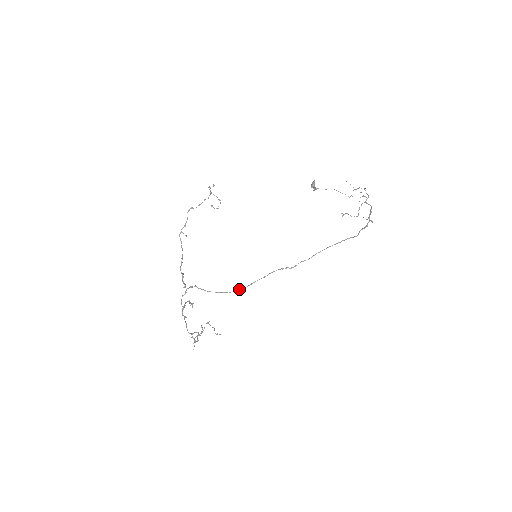
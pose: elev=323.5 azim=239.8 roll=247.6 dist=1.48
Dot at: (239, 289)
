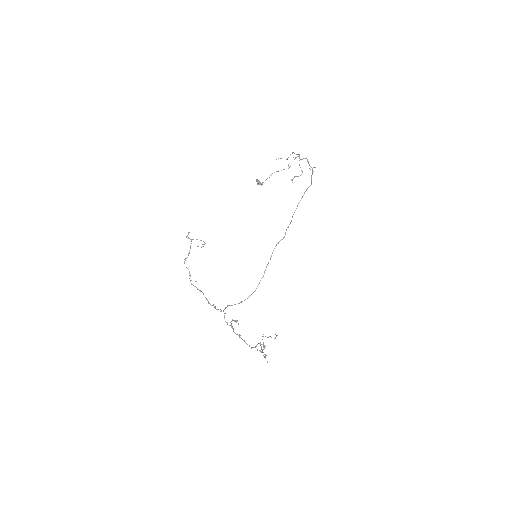
Dot at: occluded
